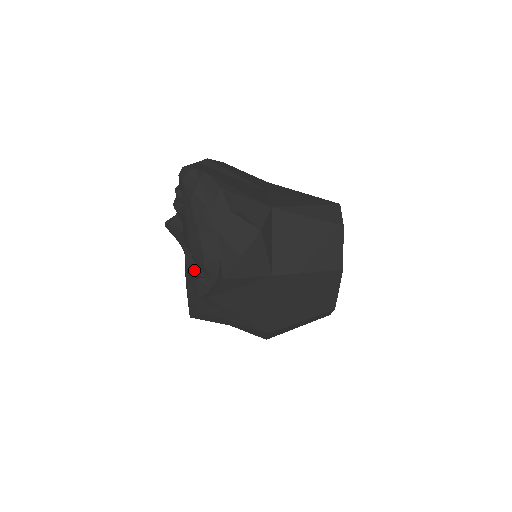
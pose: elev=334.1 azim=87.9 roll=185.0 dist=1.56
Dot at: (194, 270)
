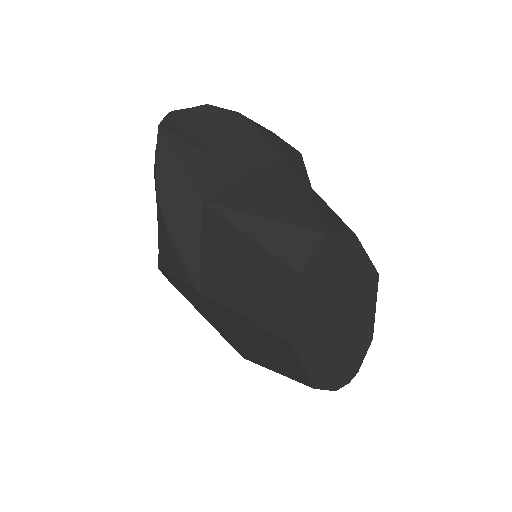
Dot at: occluded
